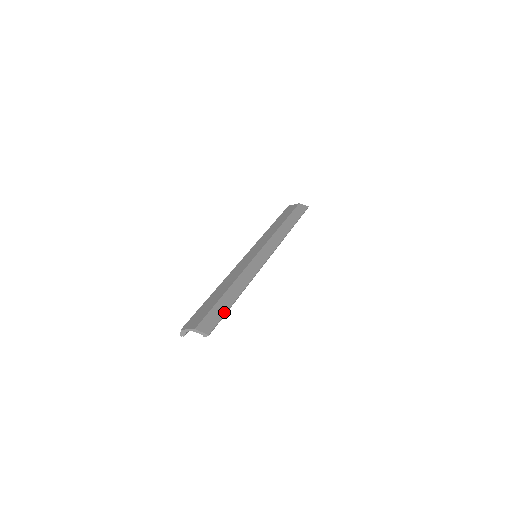
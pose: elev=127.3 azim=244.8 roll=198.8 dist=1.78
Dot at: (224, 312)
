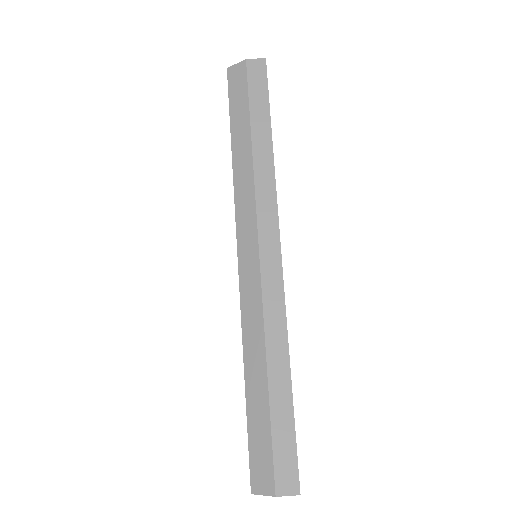
Dot at: (292, 433)
